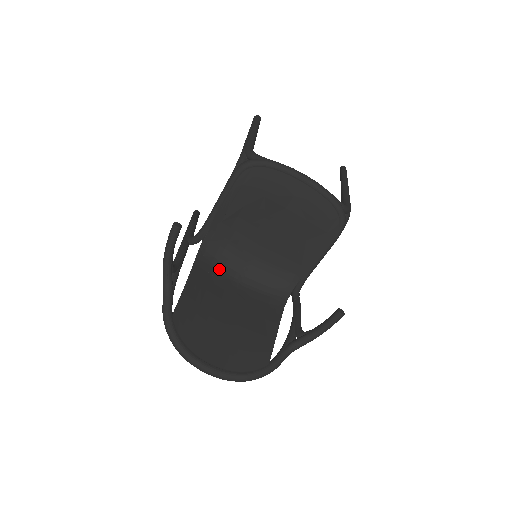
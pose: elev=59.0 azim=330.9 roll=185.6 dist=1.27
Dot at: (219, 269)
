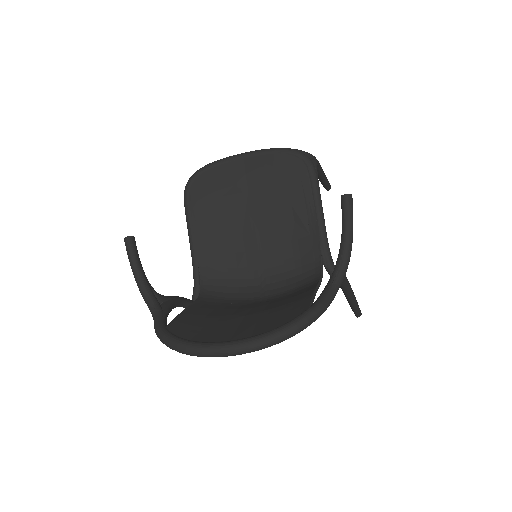
Dot at: (232, 299)
